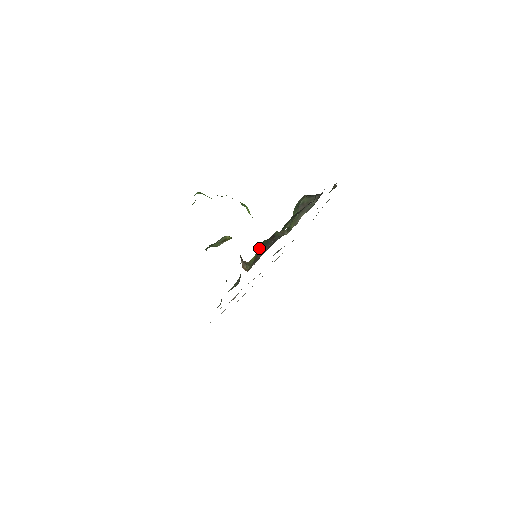
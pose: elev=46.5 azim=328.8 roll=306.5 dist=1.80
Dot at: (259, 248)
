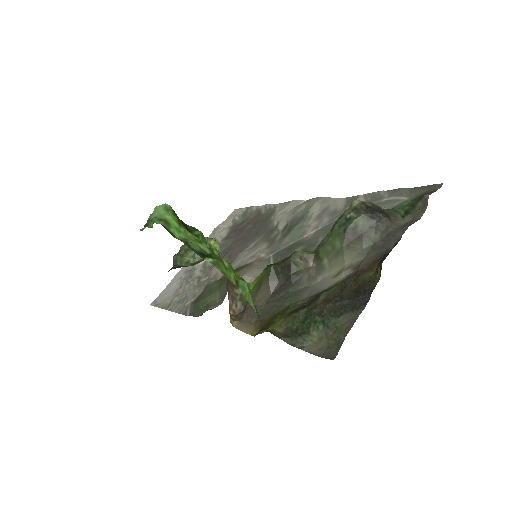
Dot at: (261, 278)
